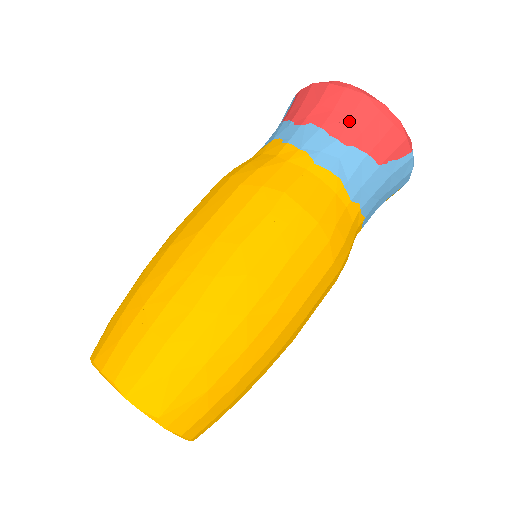
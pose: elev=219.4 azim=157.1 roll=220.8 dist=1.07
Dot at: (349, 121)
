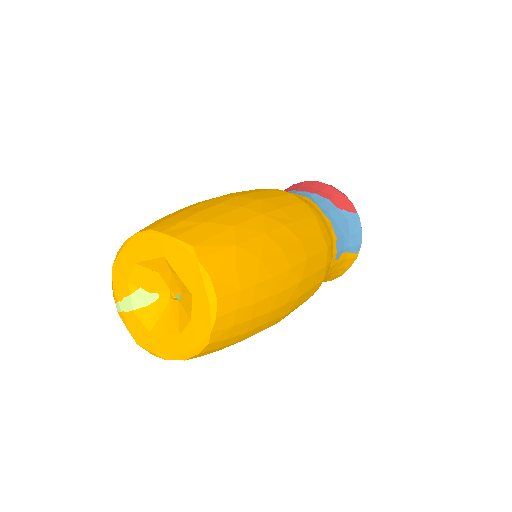
Dot at: (311, 188)
